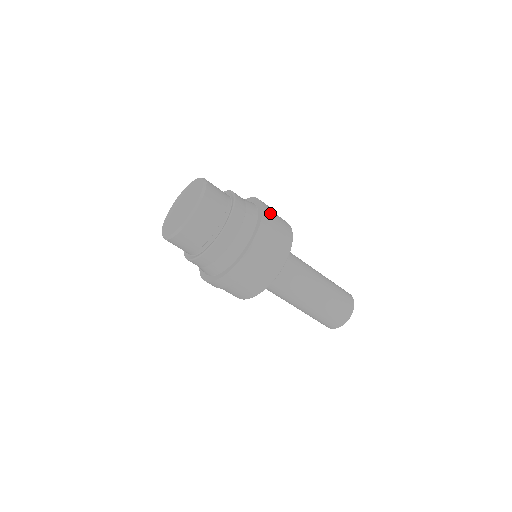
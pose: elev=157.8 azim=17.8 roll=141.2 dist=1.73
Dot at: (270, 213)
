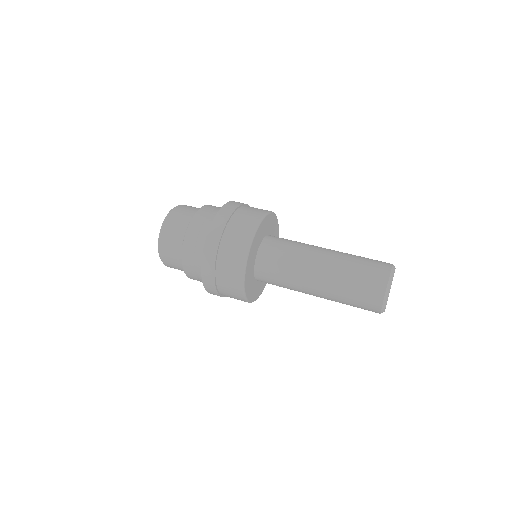
Dot at: (215, 242)
